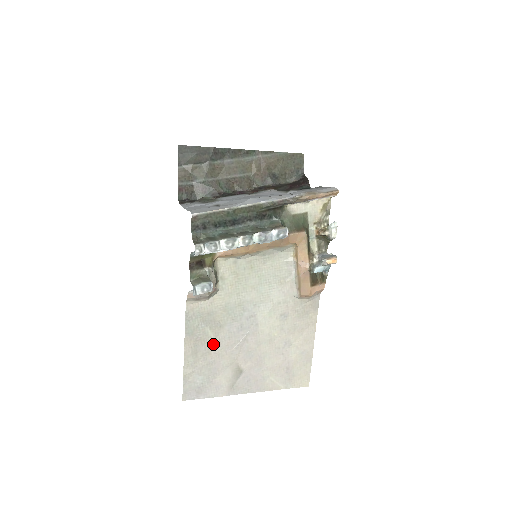
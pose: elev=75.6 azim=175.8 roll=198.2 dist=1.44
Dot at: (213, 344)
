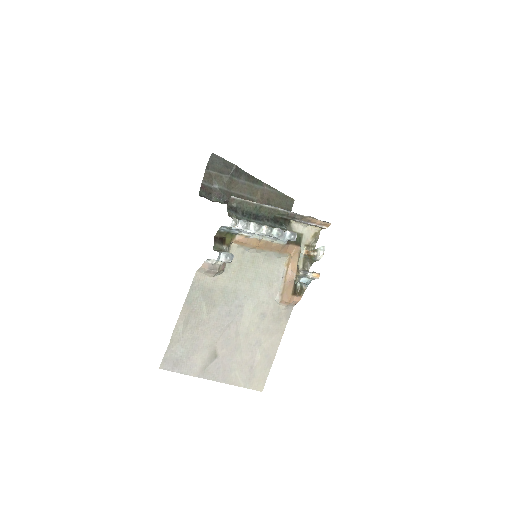
Dot at: (203, 320)
